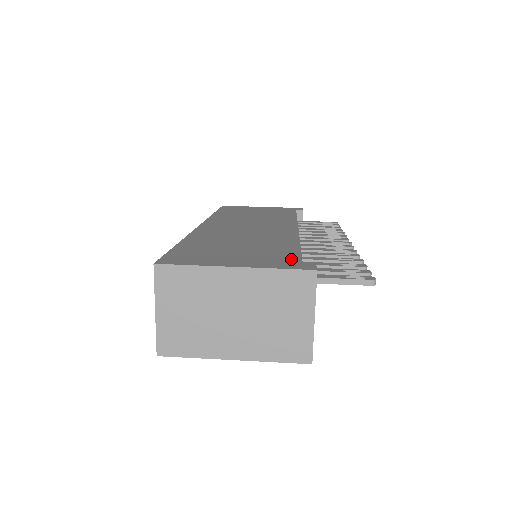
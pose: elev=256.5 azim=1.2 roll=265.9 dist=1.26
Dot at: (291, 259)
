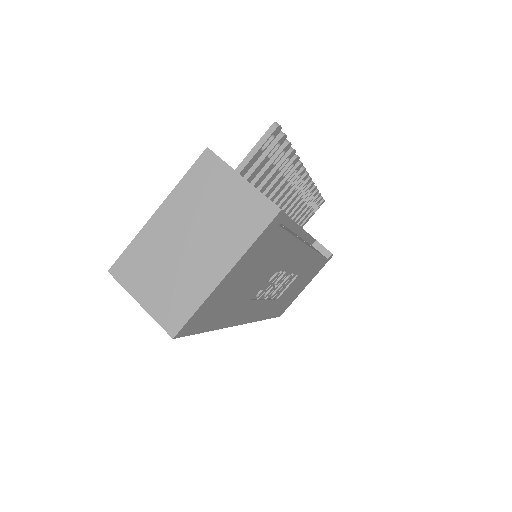
Dot at: occluded
